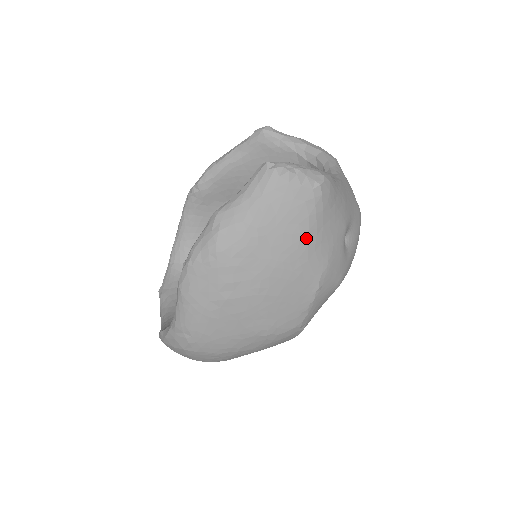
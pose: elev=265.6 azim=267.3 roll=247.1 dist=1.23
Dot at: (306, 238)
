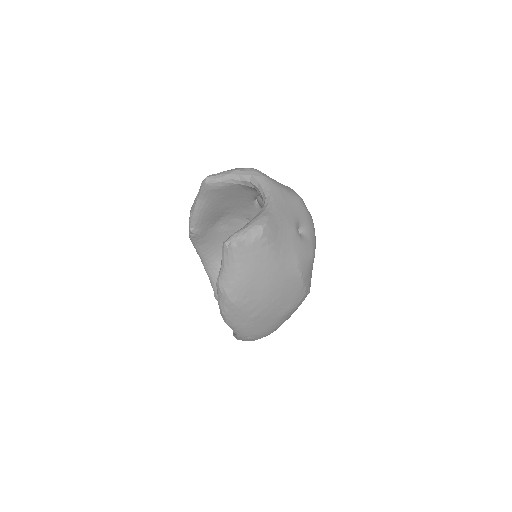
Dot at: (275, 262)
